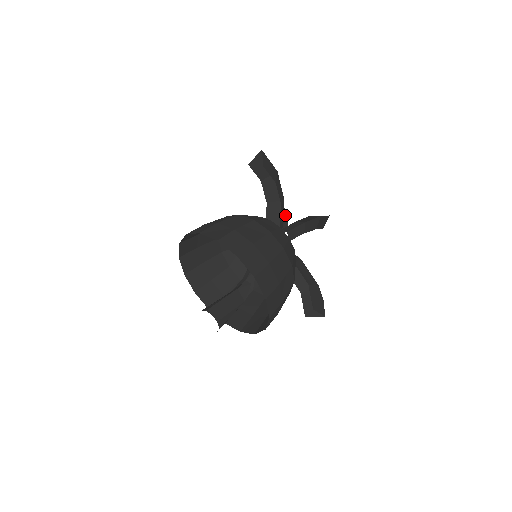
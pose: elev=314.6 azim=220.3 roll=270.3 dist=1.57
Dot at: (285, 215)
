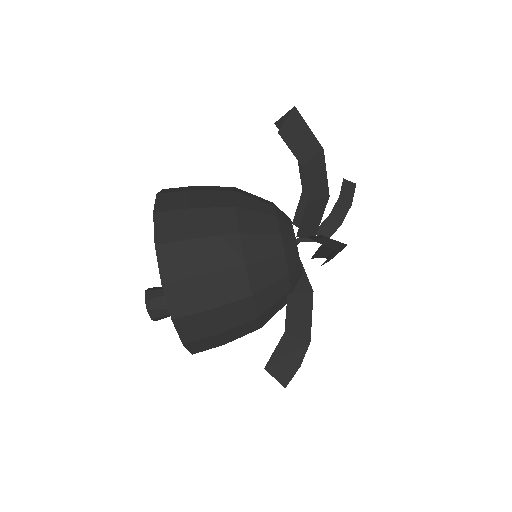
Dot at: (340, 219)
